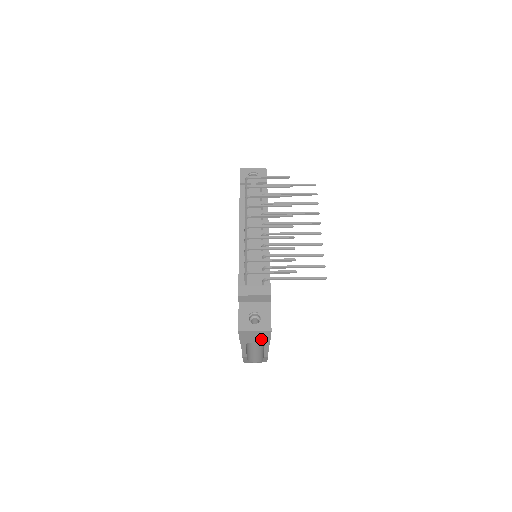
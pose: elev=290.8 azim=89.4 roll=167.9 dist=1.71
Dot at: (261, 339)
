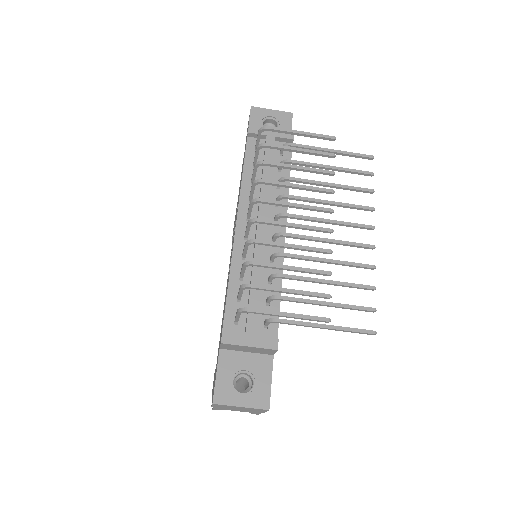
Dot at: (248, 410)
